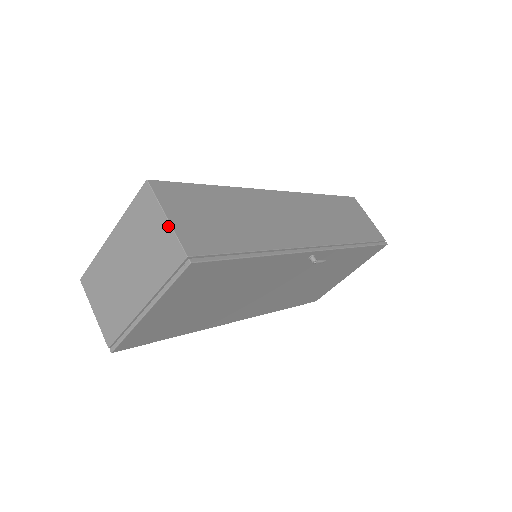
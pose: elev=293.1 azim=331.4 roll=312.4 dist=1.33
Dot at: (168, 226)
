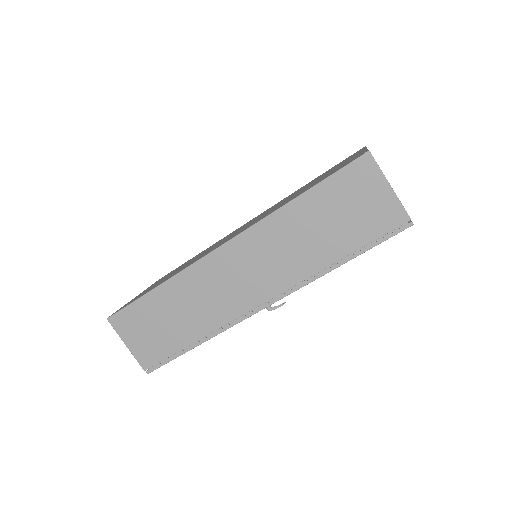
Dot at: (130, 349)
